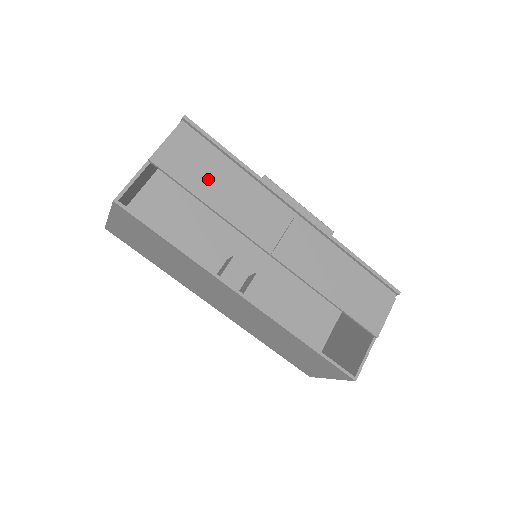
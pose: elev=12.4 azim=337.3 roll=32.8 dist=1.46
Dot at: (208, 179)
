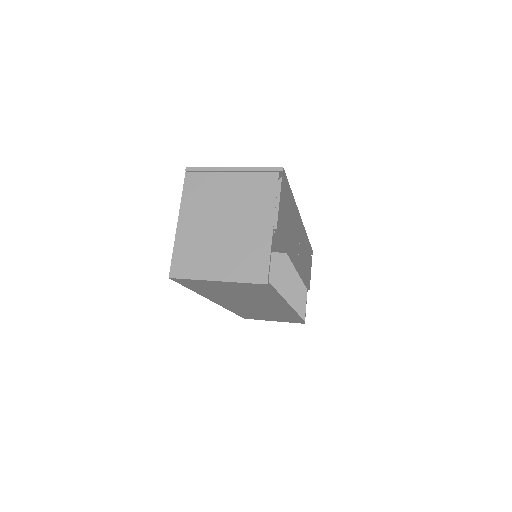
Dot at: (288, 225)
